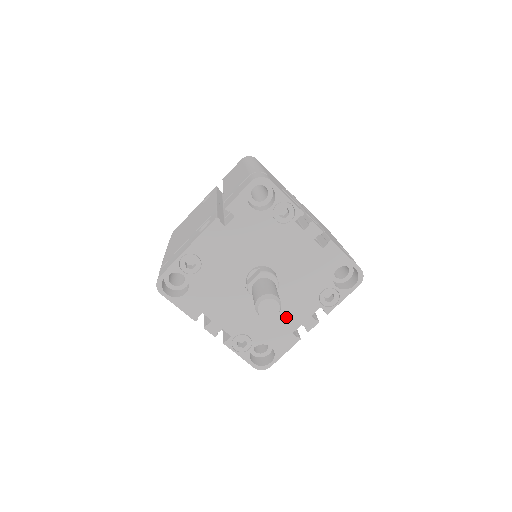
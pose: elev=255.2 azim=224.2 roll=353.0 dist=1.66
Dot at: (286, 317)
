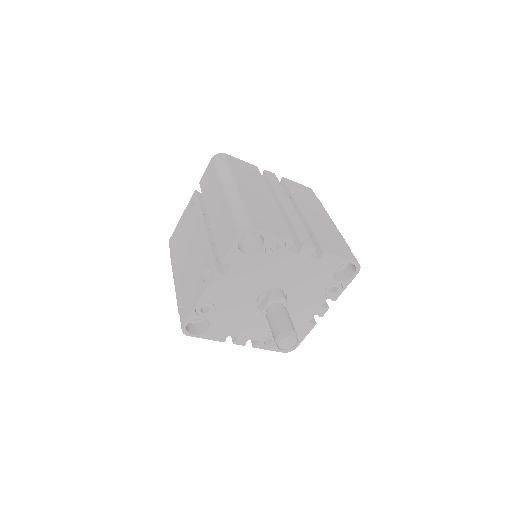
Dot at: (300, 314)
